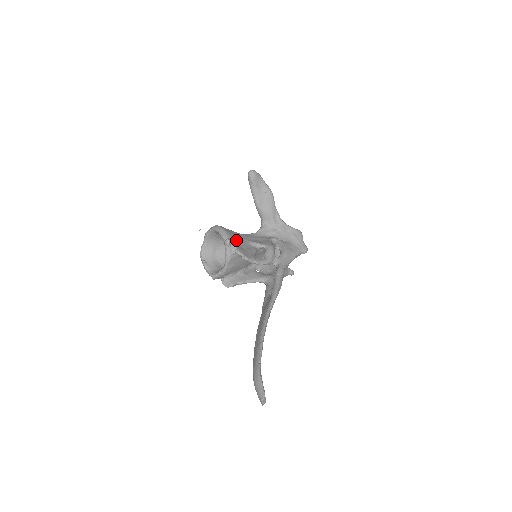
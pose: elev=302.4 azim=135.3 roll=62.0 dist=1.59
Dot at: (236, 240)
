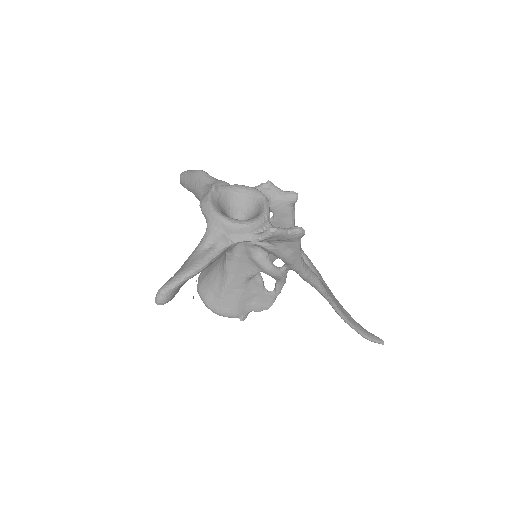
Dot at: (242, 305)
